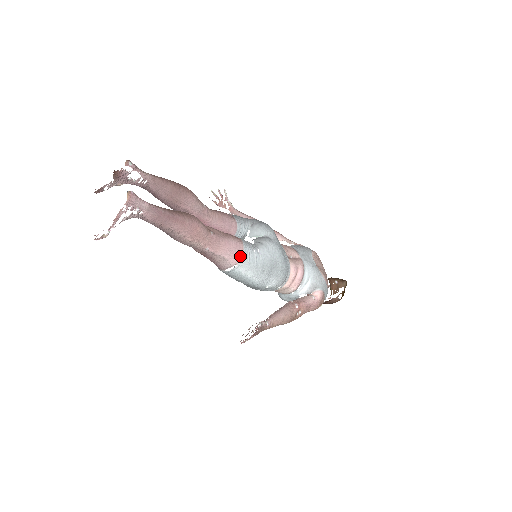
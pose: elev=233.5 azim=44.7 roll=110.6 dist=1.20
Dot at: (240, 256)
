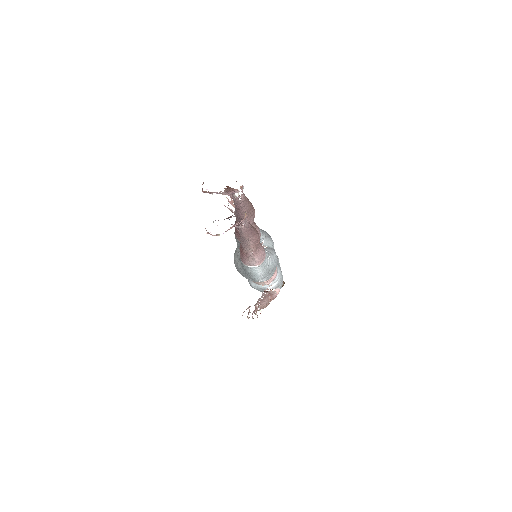
Dot at: (263, 261)
